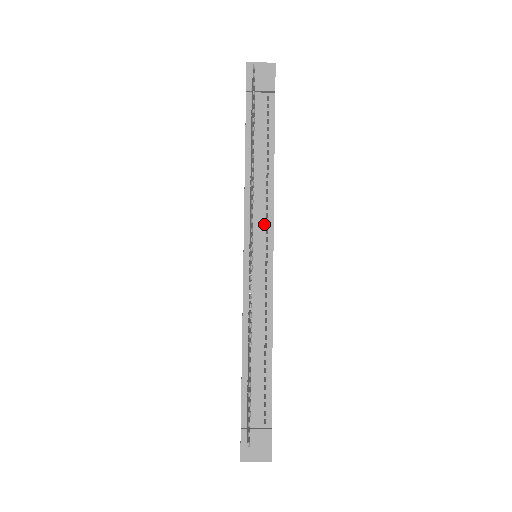
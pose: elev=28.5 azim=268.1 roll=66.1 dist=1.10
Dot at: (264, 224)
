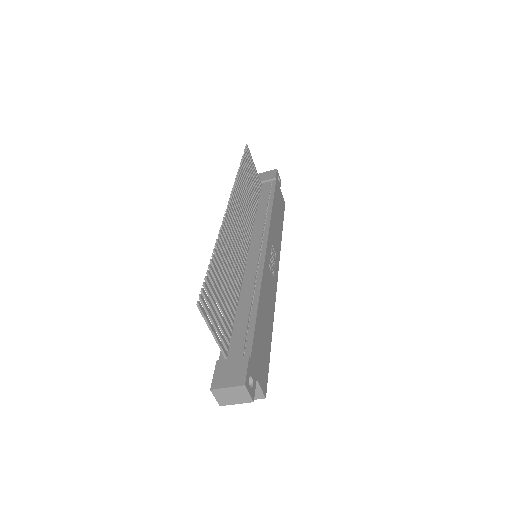
Dot at: (261, 232)
